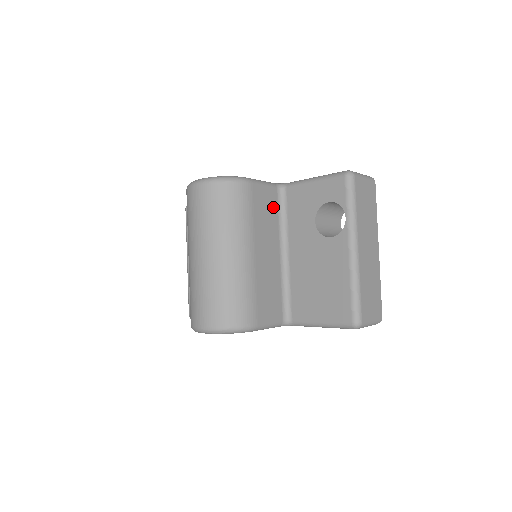
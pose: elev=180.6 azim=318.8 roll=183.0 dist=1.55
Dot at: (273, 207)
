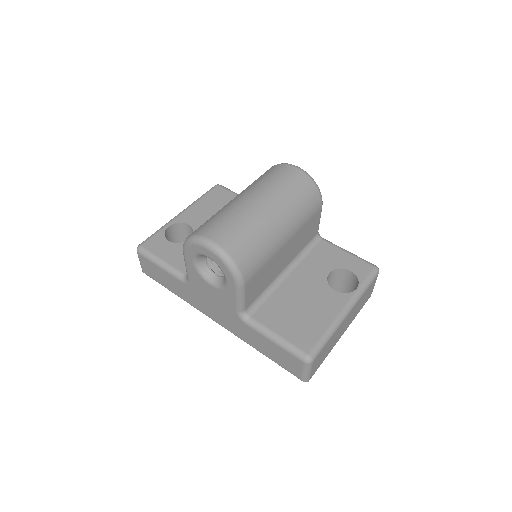
Dot at: (309, 238)
